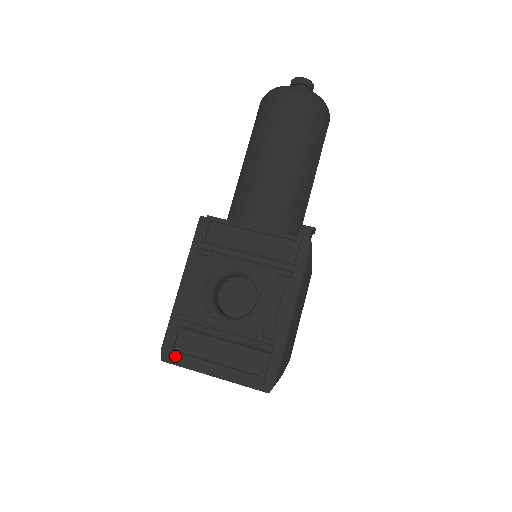
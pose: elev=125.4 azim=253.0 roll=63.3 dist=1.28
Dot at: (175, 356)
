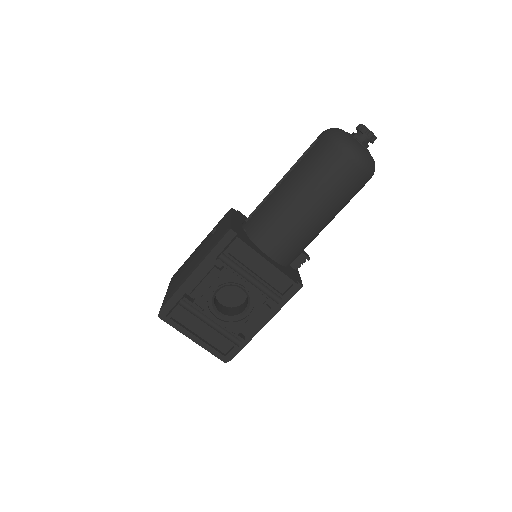
Dot at: occluded
